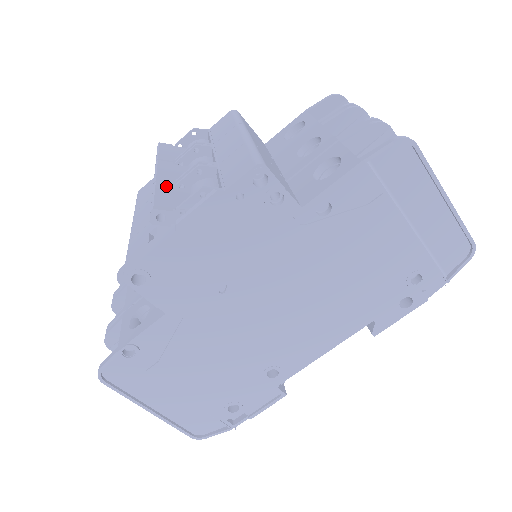
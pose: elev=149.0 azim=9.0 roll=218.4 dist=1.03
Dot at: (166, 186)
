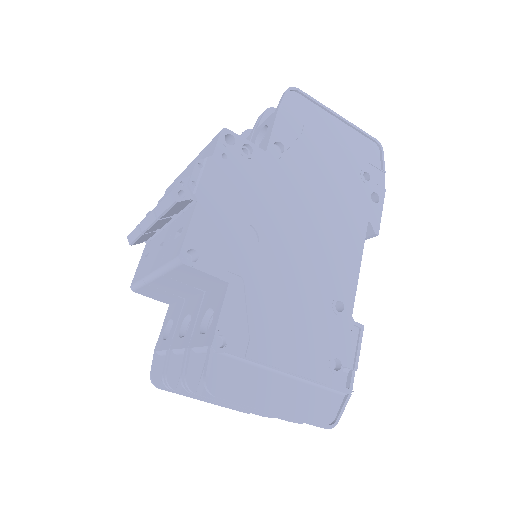
Dot at: occluded
